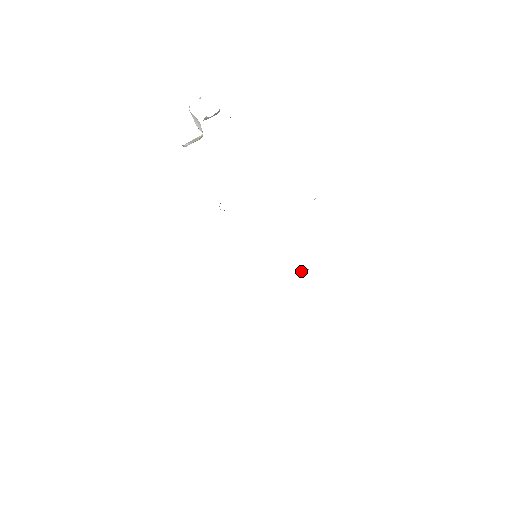
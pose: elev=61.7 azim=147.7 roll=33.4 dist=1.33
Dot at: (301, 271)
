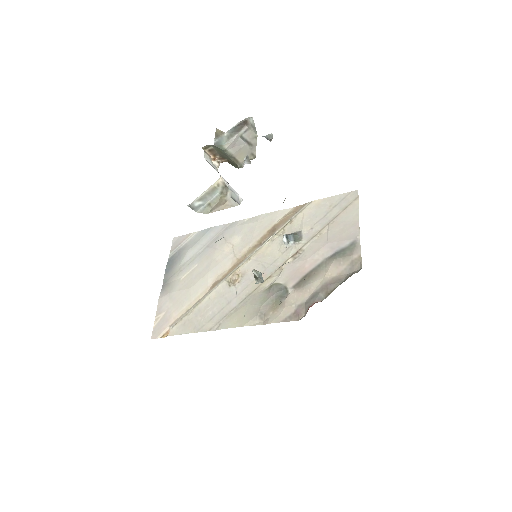
Dot at: (287, 242)
